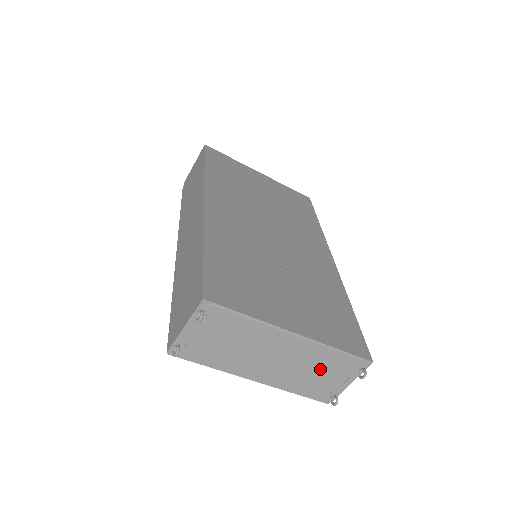
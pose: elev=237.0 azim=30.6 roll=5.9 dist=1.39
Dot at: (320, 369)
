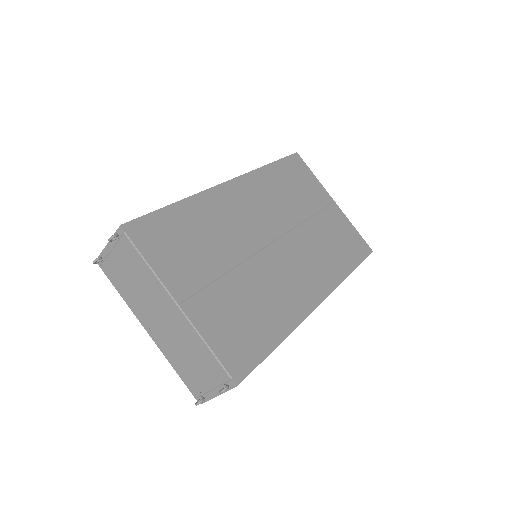
Dot at: (194, 358)
